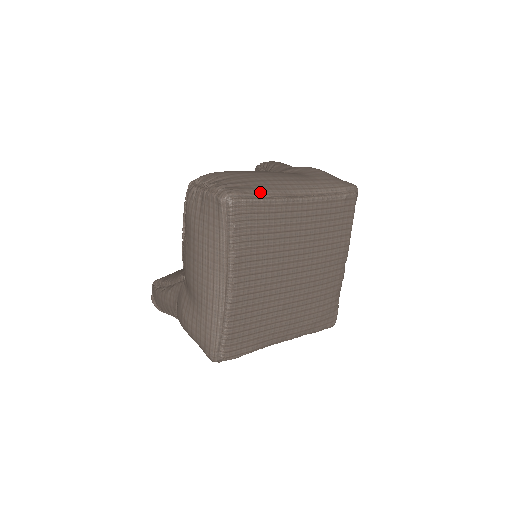
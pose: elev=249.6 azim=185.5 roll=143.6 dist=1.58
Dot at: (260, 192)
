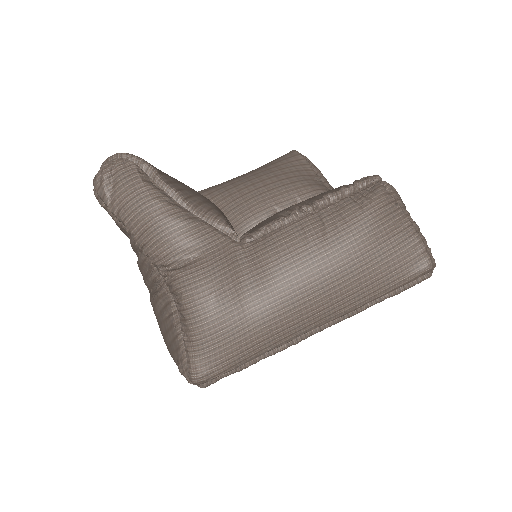
Dot at: occluded
